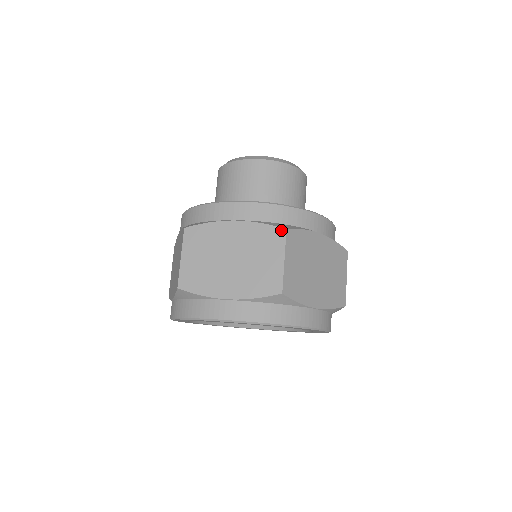
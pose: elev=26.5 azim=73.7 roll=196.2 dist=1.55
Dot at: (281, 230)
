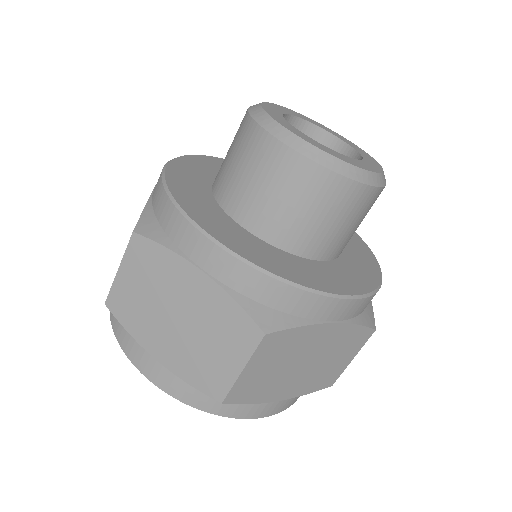
Dot at: (371, 331)
